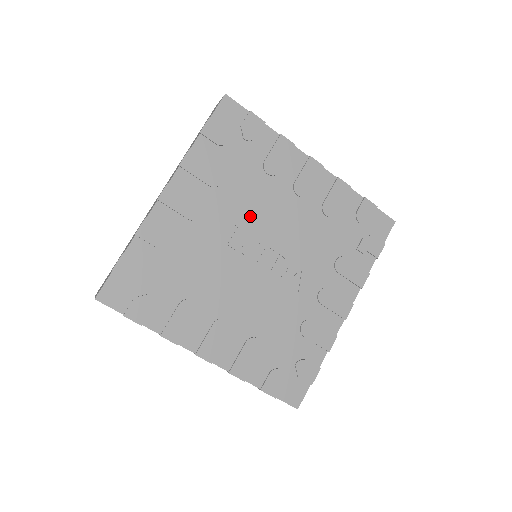
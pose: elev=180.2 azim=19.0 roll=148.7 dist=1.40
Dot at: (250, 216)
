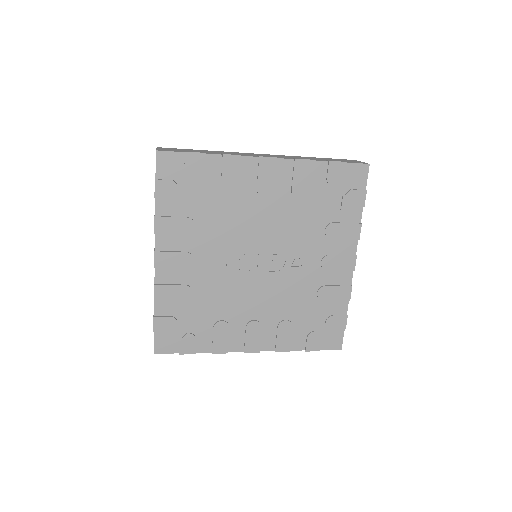
Dot at: (233, 237)
